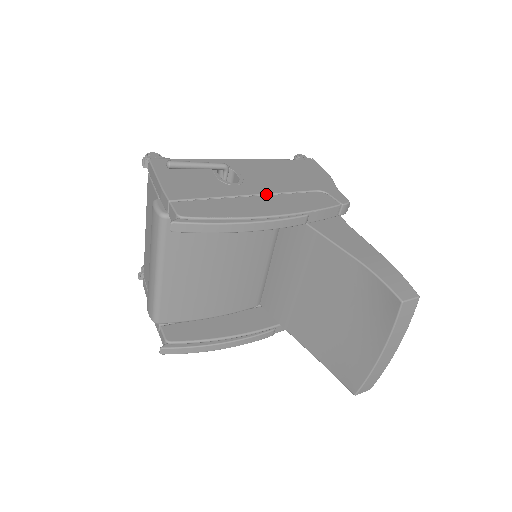
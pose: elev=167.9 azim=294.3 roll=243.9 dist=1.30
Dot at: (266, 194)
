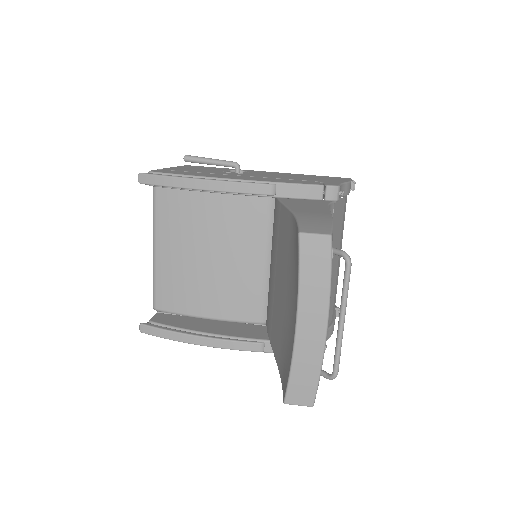
Dot at: occluded
